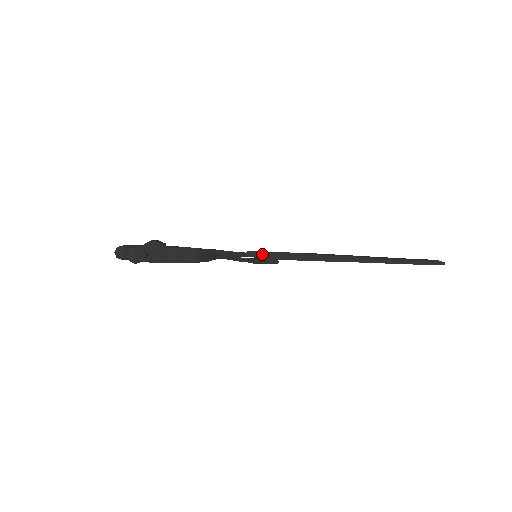
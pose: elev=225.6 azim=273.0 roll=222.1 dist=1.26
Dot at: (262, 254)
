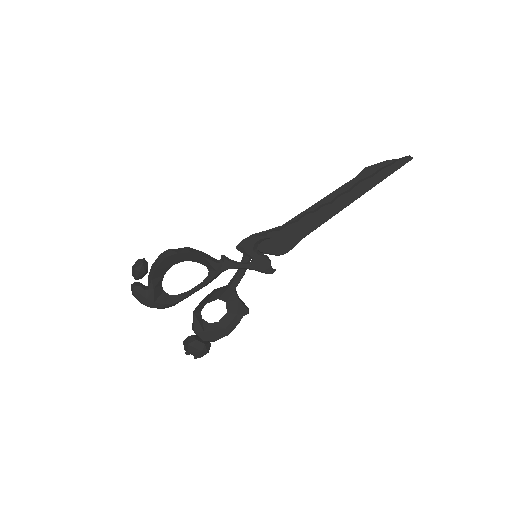
Dot at: occluded
